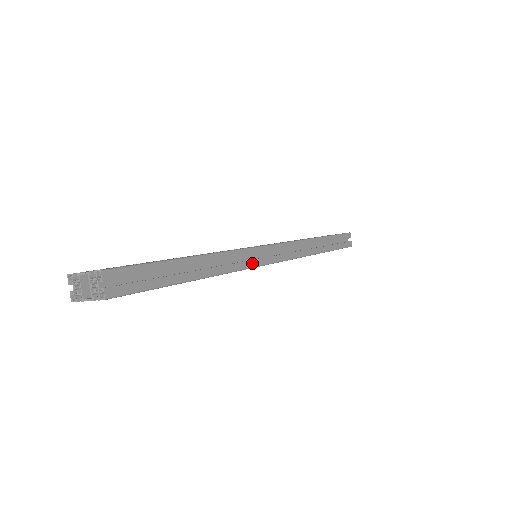
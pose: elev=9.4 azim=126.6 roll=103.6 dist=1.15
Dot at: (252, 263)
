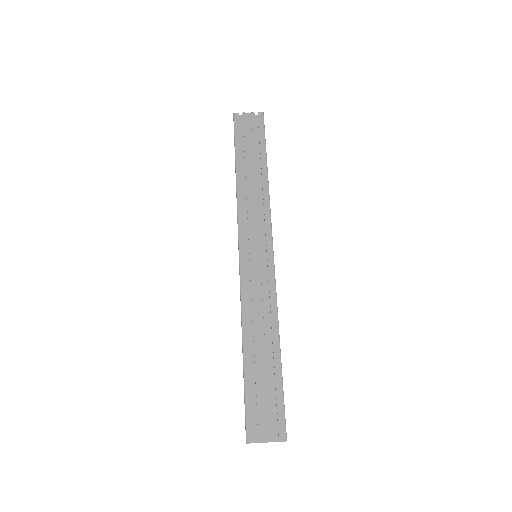
Dot at: occluded
